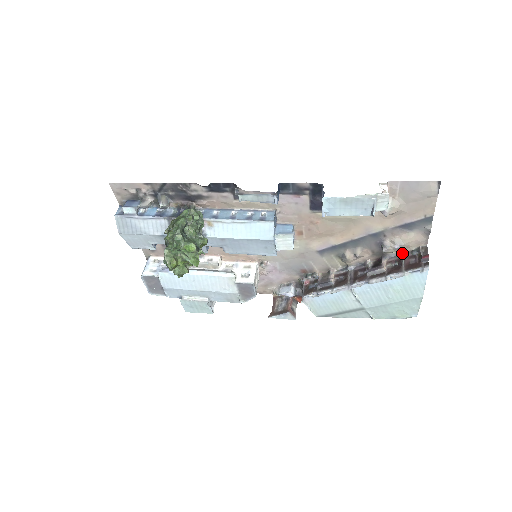
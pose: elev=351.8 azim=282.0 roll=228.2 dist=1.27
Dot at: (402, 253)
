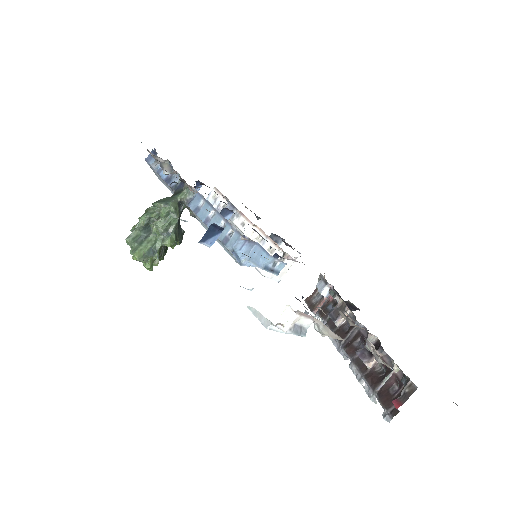
Dot at: (393, 366)
